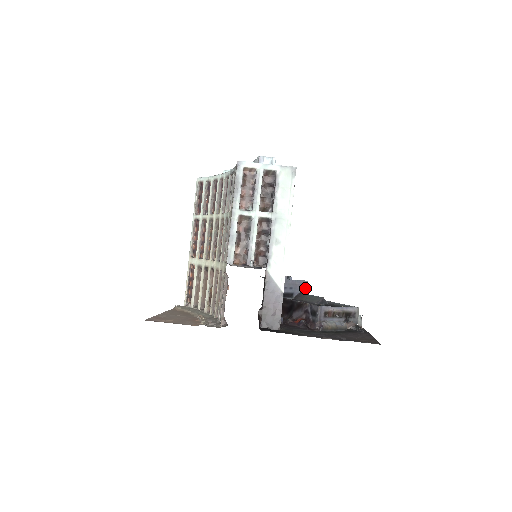
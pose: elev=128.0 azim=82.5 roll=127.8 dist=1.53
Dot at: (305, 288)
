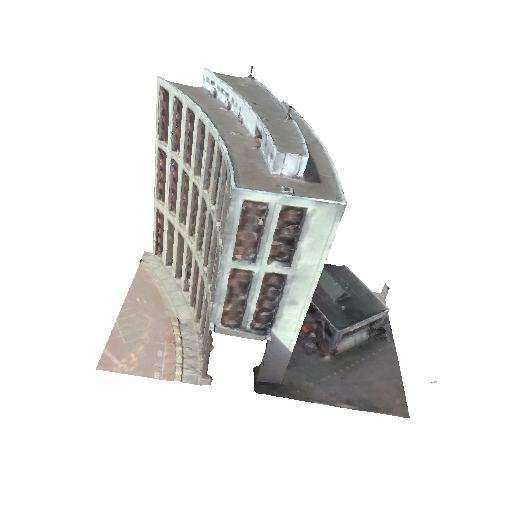
Dot at: occluded
